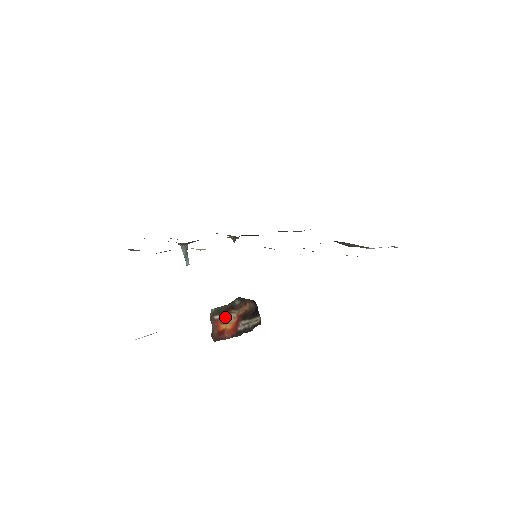
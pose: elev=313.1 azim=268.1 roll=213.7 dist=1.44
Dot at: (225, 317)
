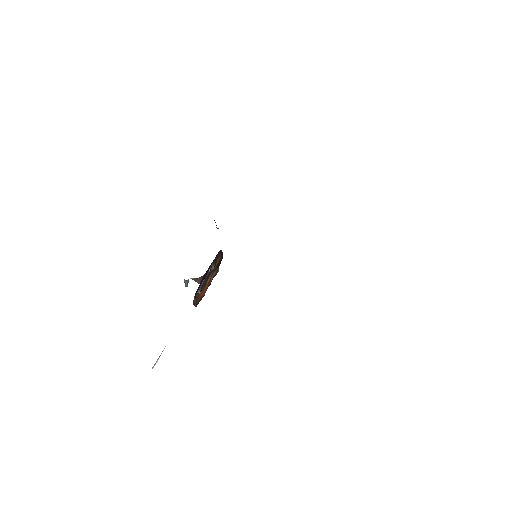
Dot at: (205, 286)
